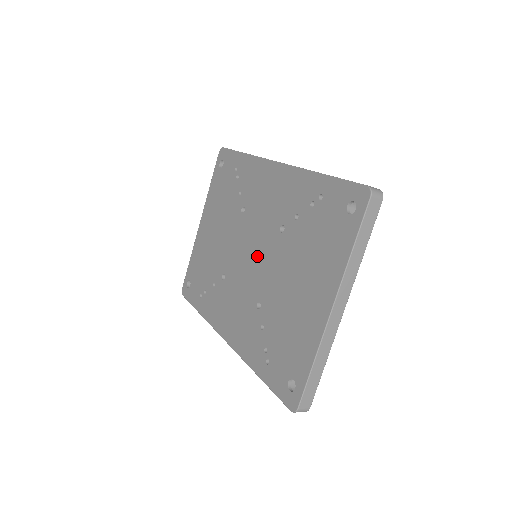
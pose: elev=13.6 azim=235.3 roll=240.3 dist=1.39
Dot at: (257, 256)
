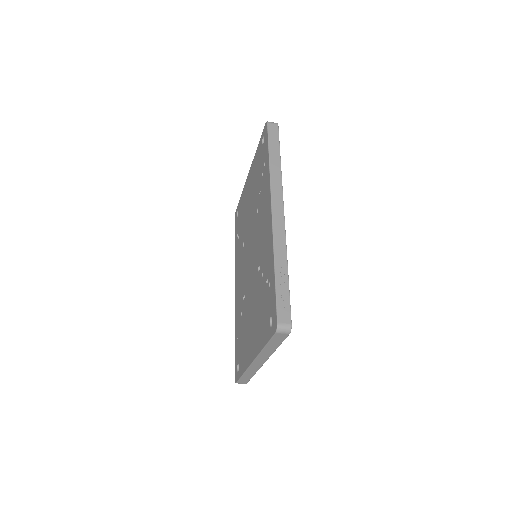
Dot at: (251, 263)
